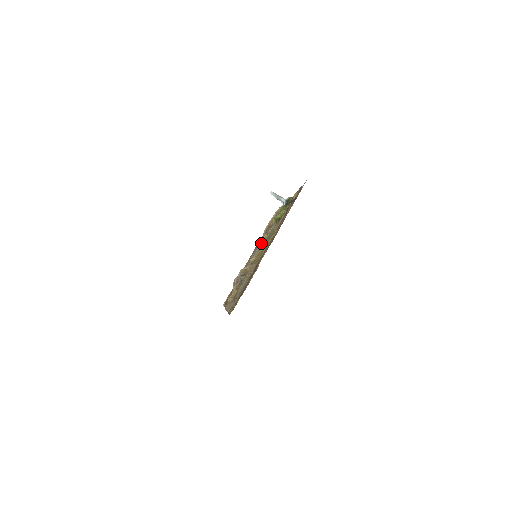
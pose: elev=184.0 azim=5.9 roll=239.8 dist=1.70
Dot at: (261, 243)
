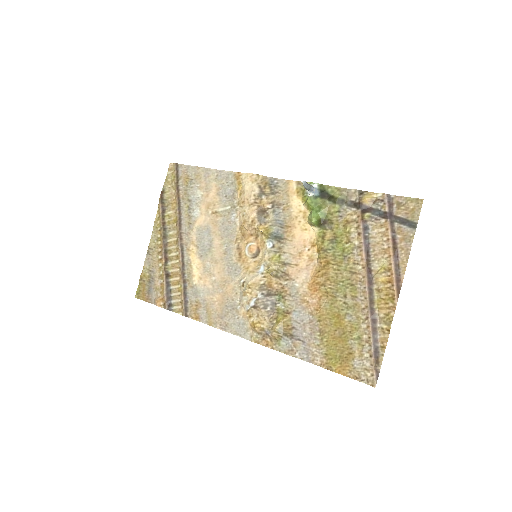
Dot at: (215, 219)
